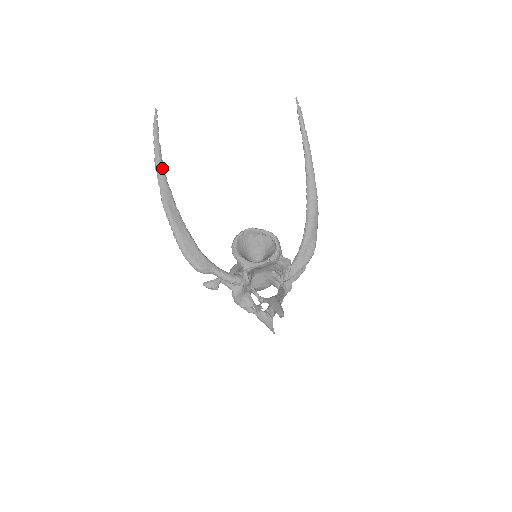
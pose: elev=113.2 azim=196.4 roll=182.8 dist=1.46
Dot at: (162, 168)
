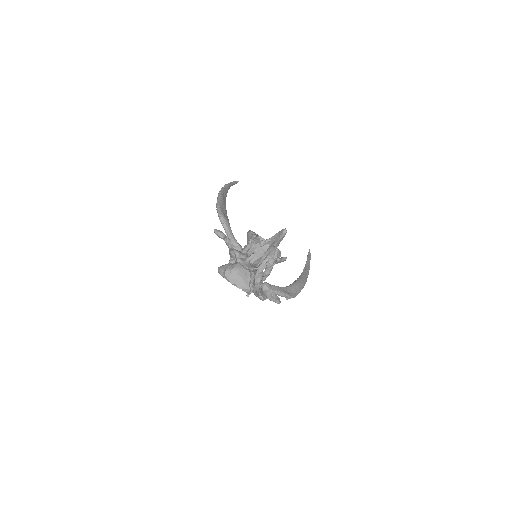
Dot at: (229, 187)
